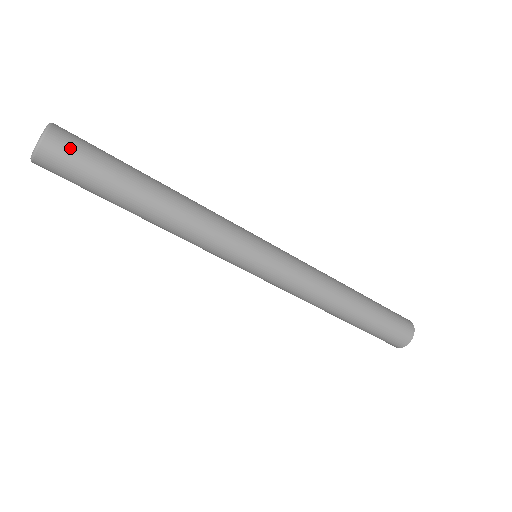
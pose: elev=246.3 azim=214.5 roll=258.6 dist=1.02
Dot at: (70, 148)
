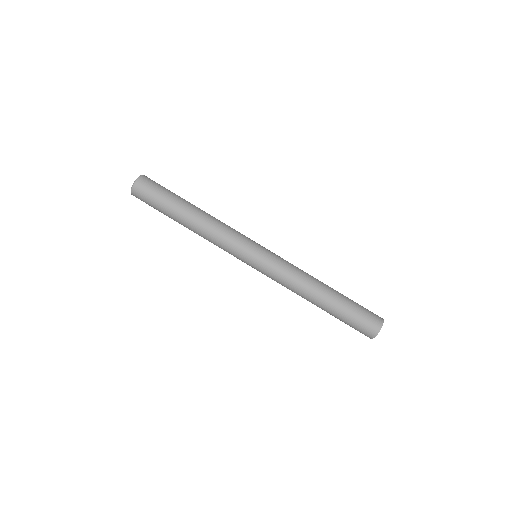
Dot at: (148, 187)
